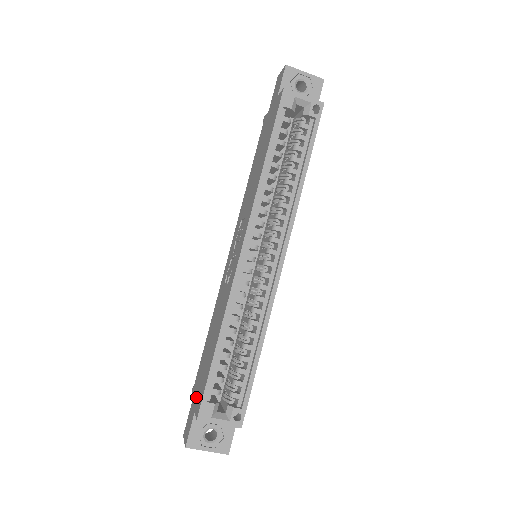
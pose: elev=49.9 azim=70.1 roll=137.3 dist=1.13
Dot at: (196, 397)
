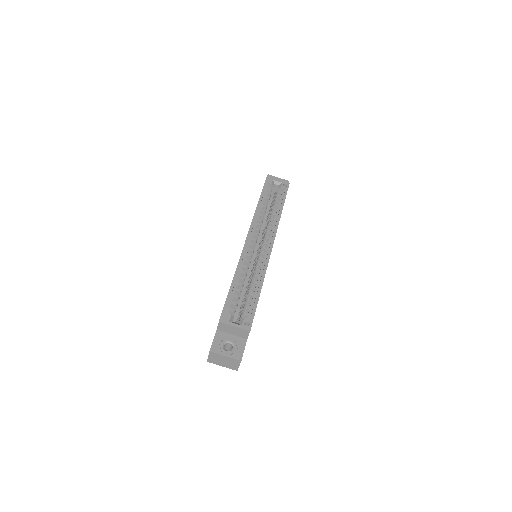
Dot at: occluded
